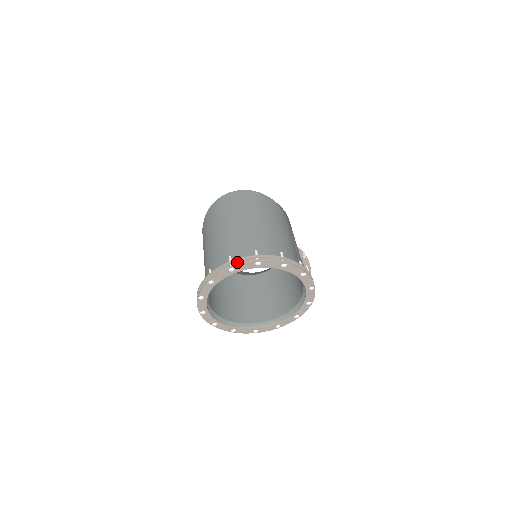
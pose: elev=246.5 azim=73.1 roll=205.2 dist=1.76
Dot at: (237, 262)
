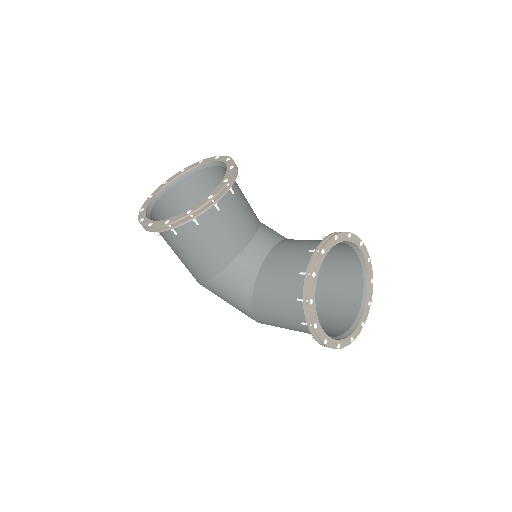
Dot at: occluded
